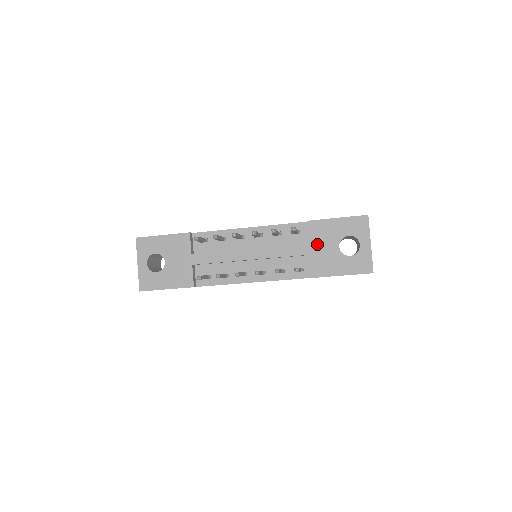
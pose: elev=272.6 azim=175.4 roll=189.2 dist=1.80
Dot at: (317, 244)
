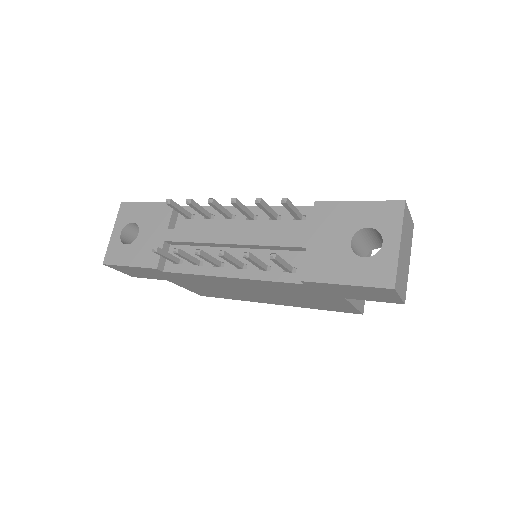
Dot at: (320, 234)
